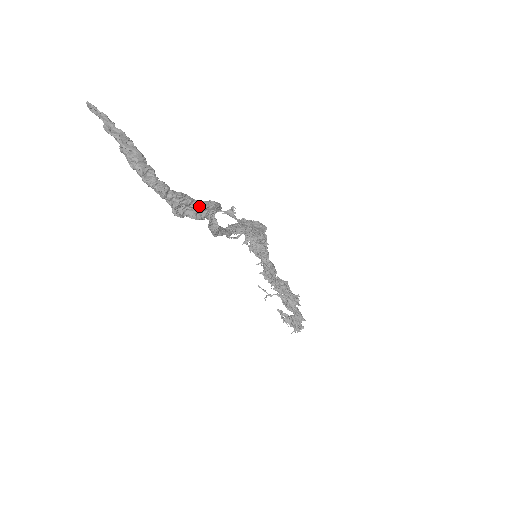
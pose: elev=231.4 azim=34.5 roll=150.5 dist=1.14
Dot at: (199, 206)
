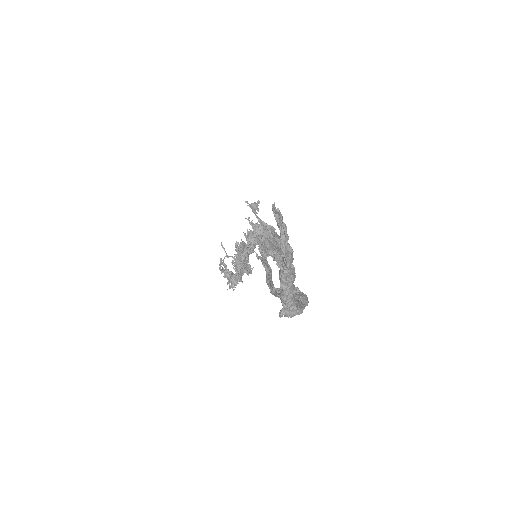
Dot at: occluded
